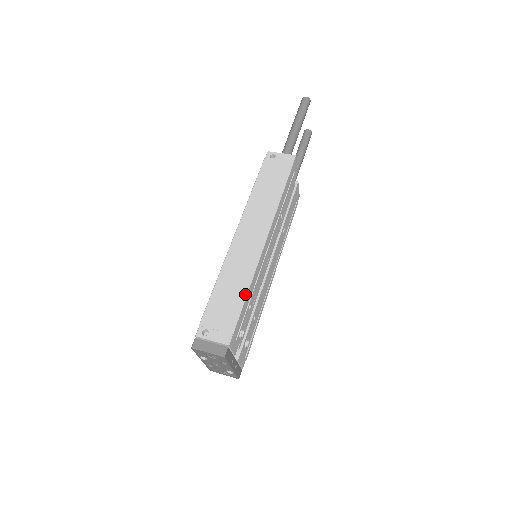
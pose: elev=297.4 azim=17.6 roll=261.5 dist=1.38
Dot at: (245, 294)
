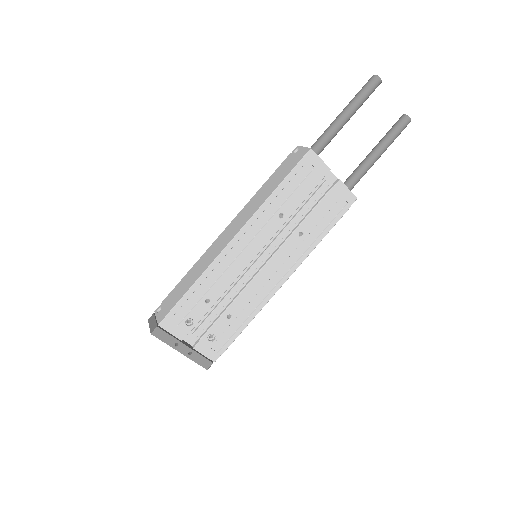
Dot at: (191, 285)
